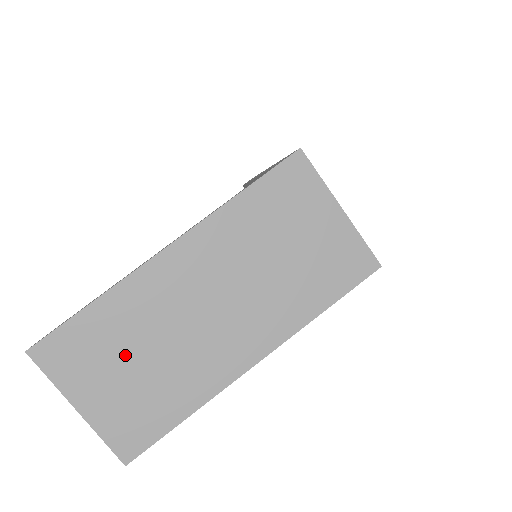
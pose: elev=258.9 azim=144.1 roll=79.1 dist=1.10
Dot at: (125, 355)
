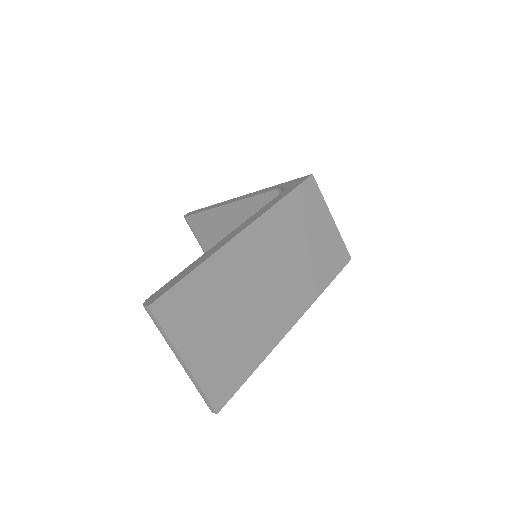
Dot at: (219, 313)
